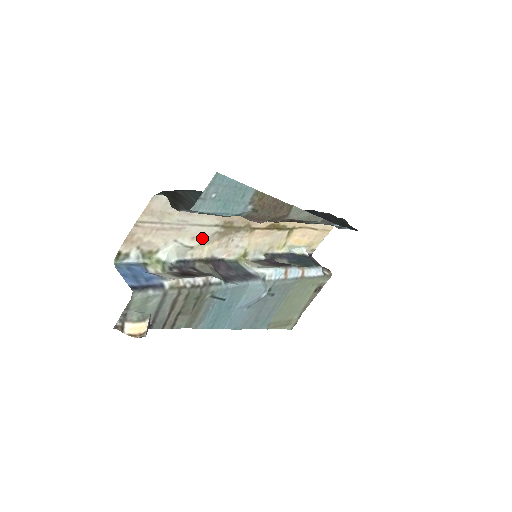
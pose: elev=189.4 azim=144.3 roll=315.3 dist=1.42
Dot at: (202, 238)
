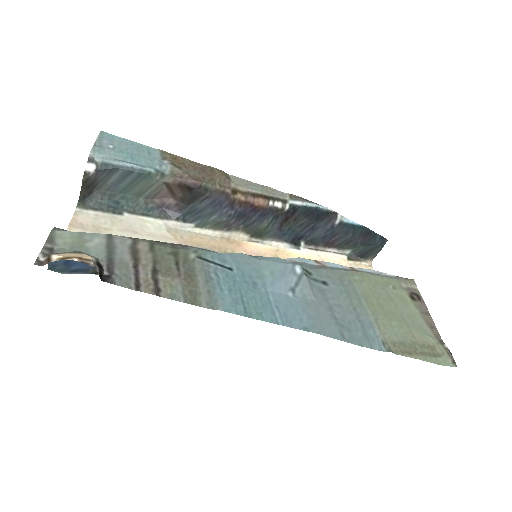
Dot at: occluded
